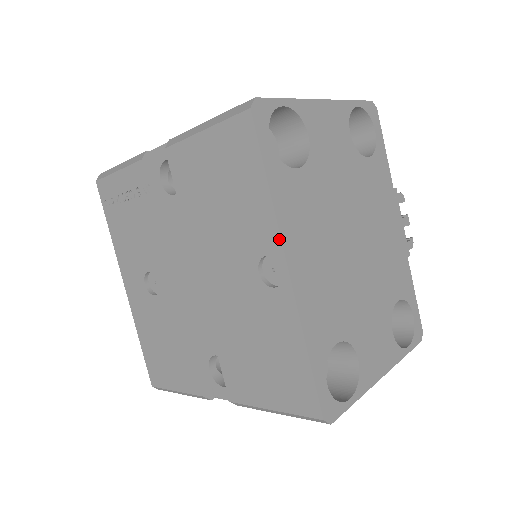
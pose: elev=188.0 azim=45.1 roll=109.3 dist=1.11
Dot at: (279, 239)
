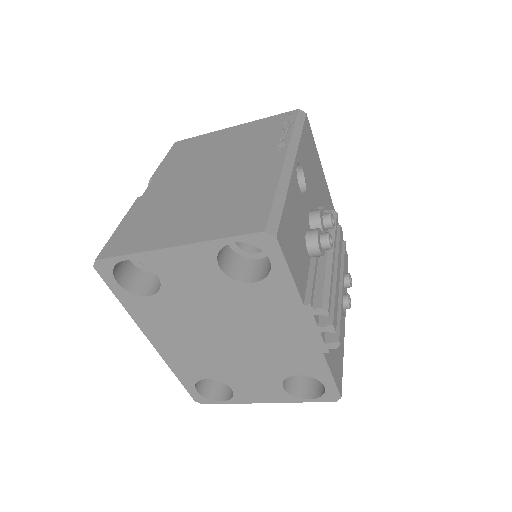
Dot at: (141, 329)
